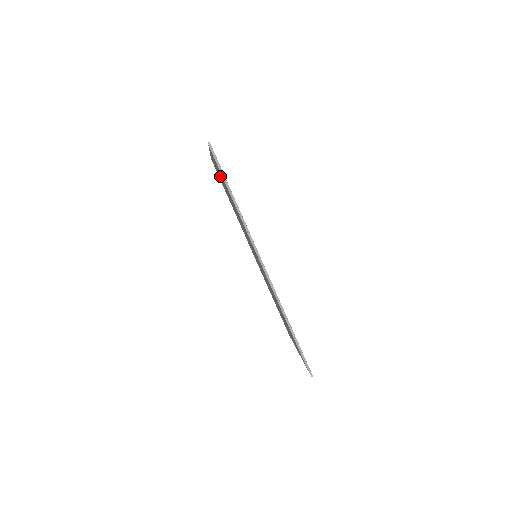
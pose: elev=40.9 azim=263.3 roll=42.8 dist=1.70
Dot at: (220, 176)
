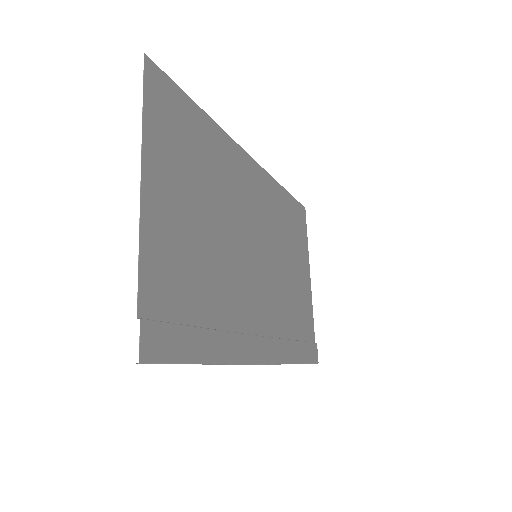
Dot at: (175, 210)
